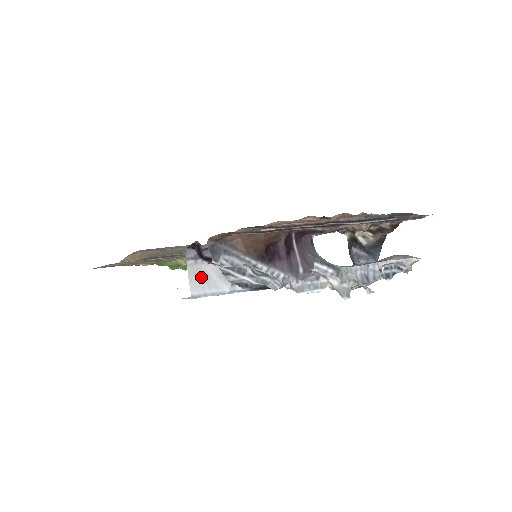
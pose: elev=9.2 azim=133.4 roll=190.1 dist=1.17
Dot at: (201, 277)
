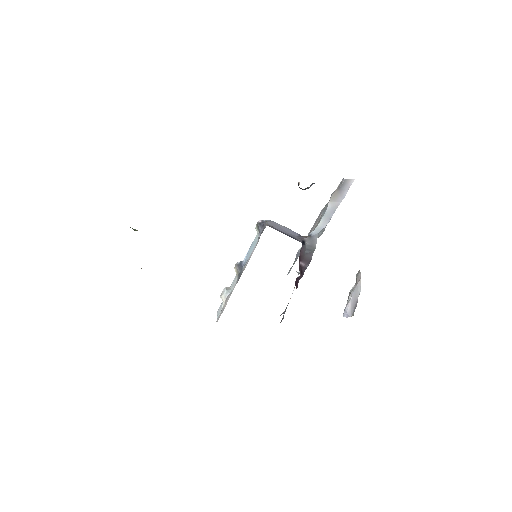
Dot at: occluded
